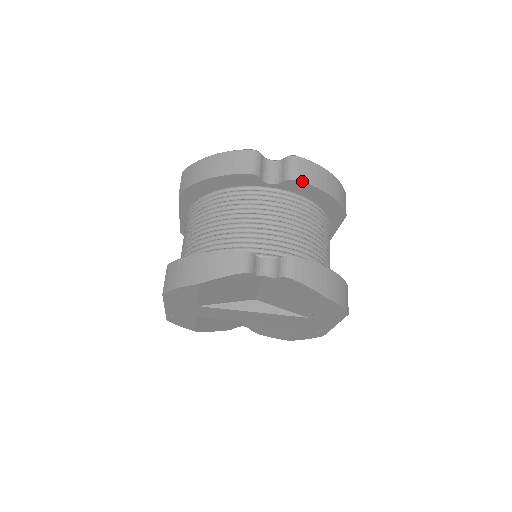
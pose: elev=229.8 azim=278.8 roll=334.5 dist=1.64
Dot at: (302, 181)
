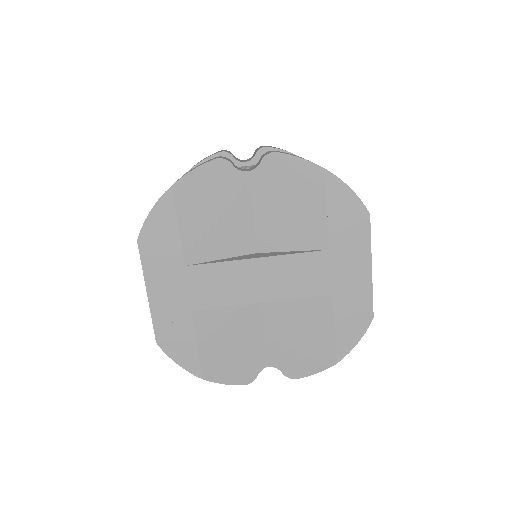
Dot at: (273, 147)
